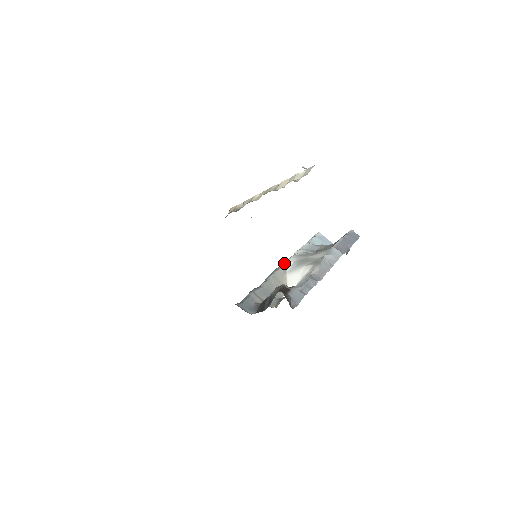
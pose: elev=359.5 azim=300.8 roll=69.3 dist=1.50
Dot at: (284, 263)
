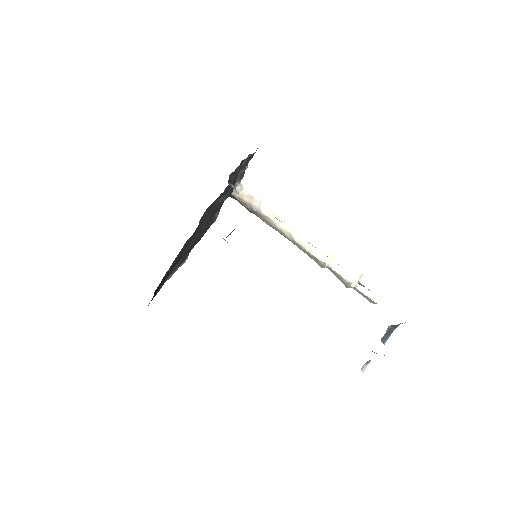
Dot at: occluded
